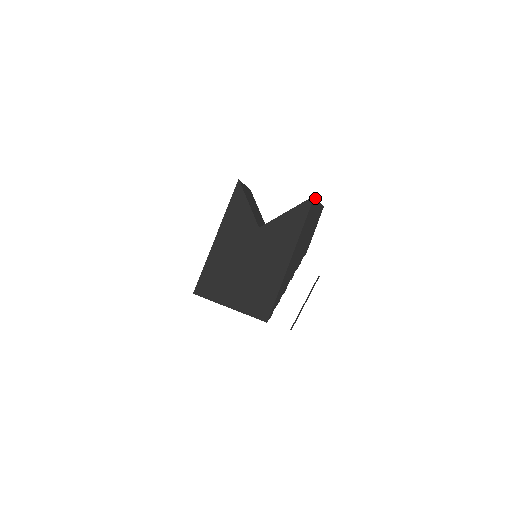
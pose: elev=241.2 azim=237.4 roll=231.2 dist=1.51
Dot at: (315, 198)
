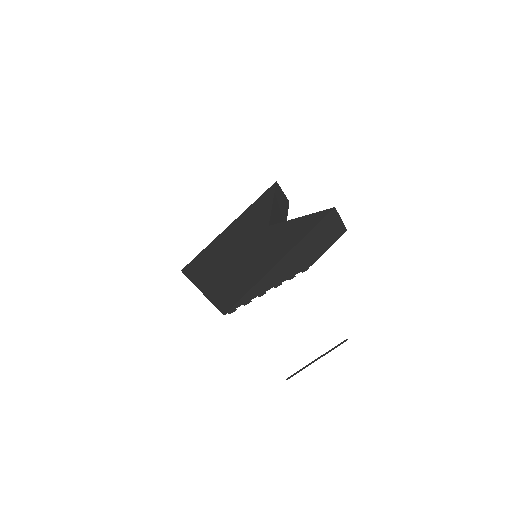
Dot at: (335, 211)
